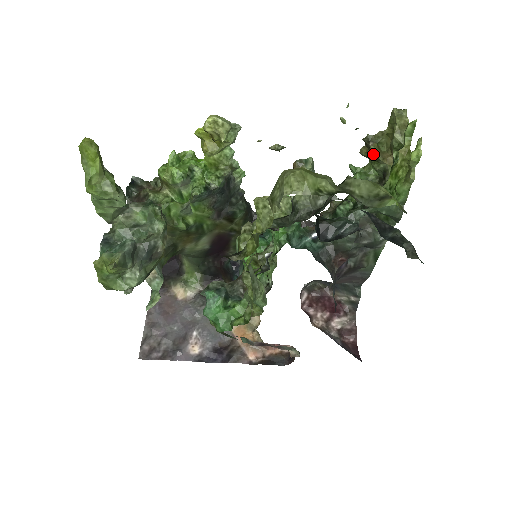
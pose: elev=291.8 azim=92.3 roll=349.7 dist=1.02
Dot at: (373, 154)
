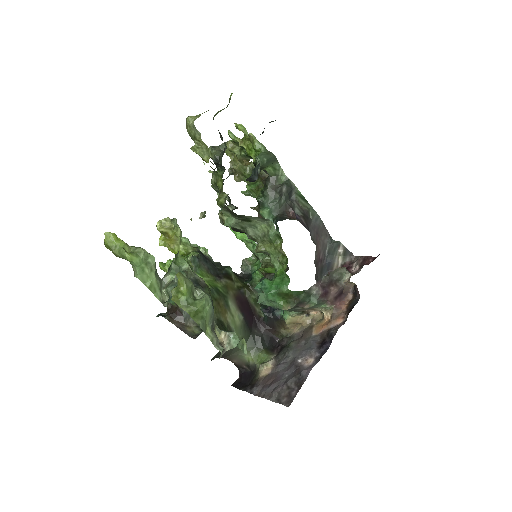
Dot at: (238, 167)
